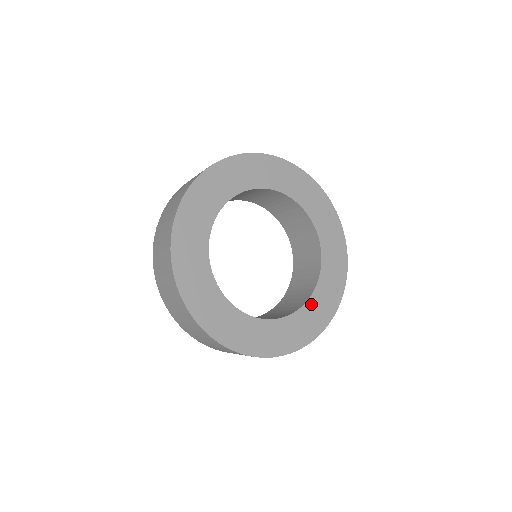
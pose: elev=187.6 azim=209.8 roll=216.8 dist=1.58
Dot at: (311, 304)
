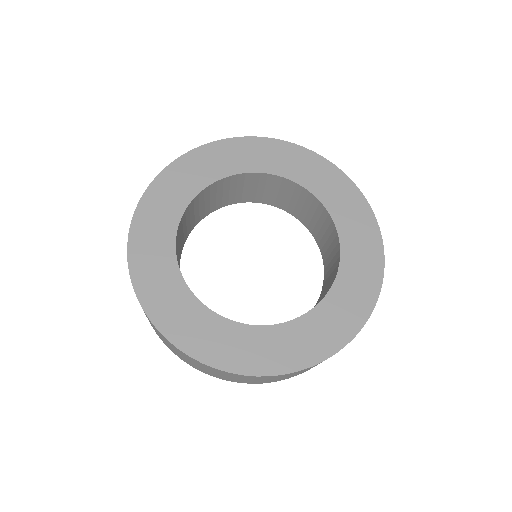
Dot at: (346, 244)
